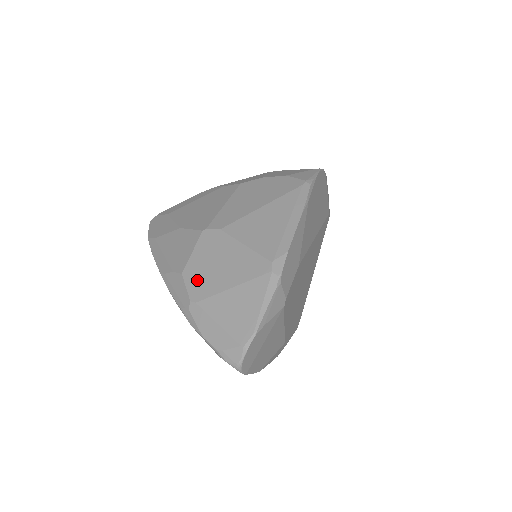
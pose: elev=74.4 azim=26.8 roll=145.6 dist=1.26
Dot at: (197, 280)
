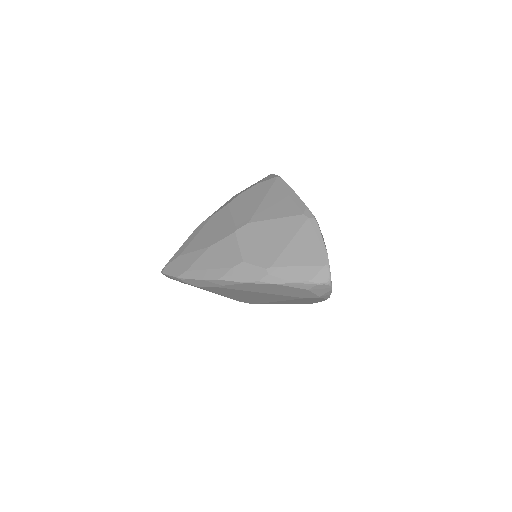
Dot at: (259, 256)
